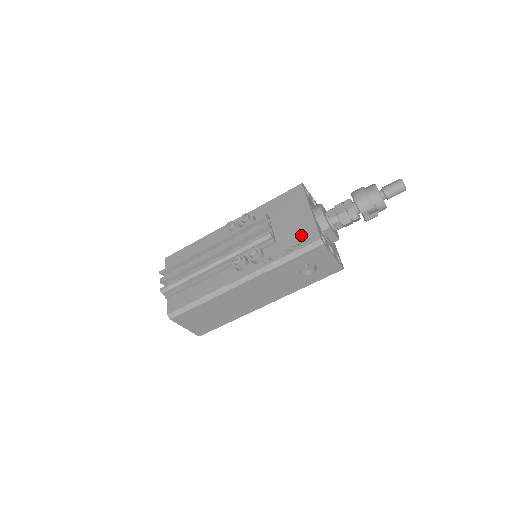
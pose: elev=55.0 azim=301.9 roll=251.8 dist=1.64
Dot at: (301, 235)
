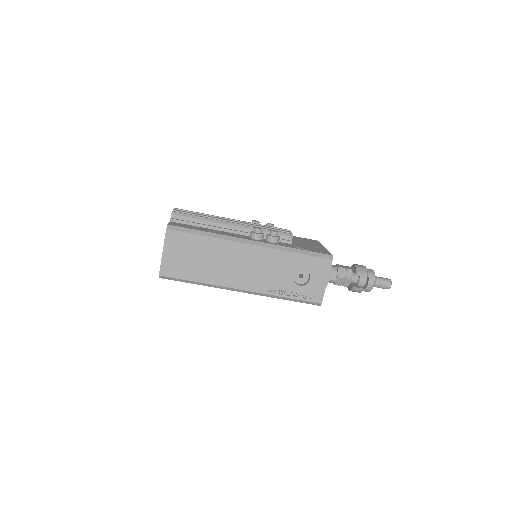
Dot at: (315, 249)
